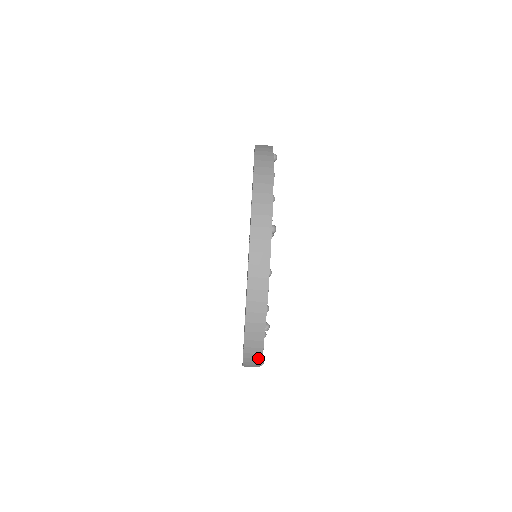
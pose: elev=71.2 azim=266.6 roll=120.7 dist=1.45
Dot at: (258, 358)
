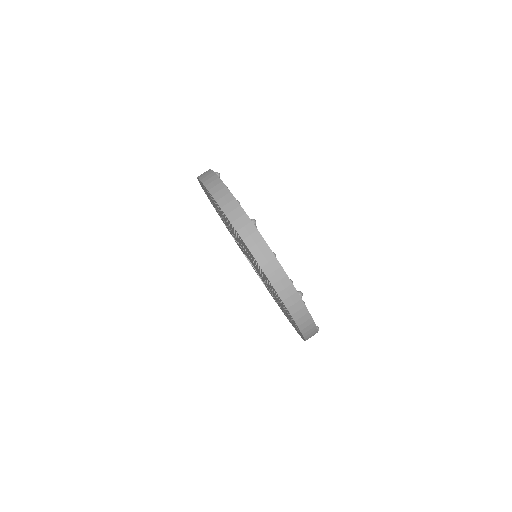
Dot at: (311, 323)
